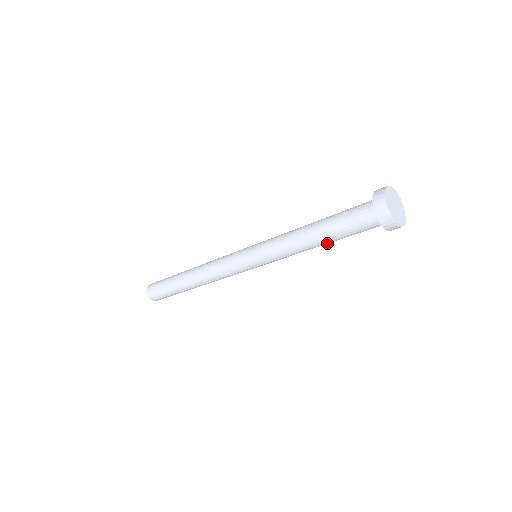
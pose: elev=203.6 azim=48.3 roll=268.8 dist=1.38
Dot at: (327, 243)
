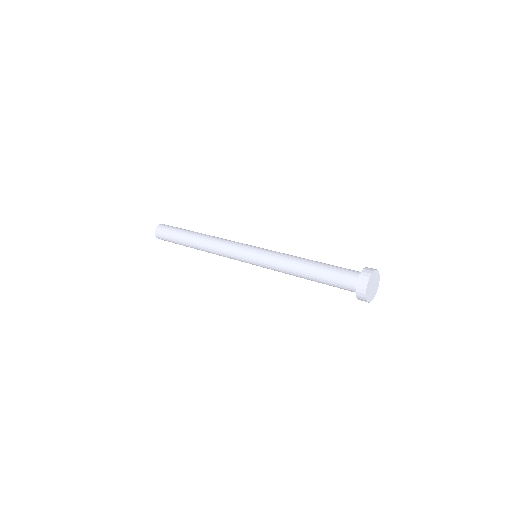
Dot at: occluded
